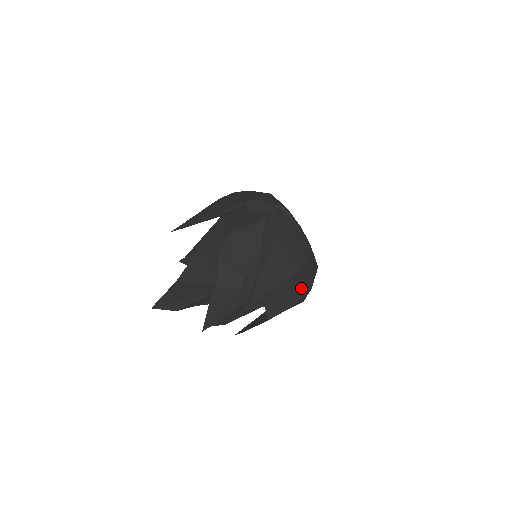
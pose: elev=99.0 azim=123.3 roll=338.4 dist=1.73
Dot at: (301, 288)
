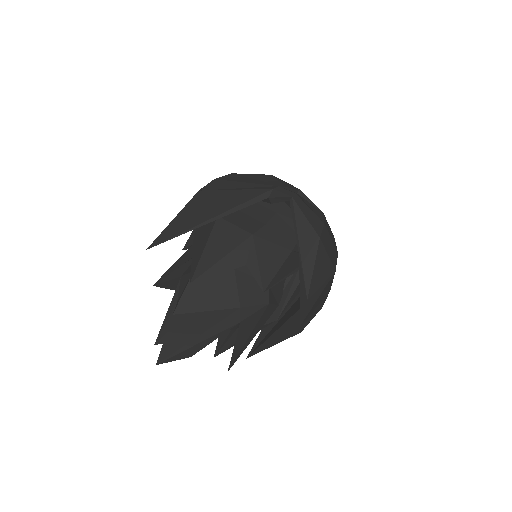
Dot at: (331, 284)
